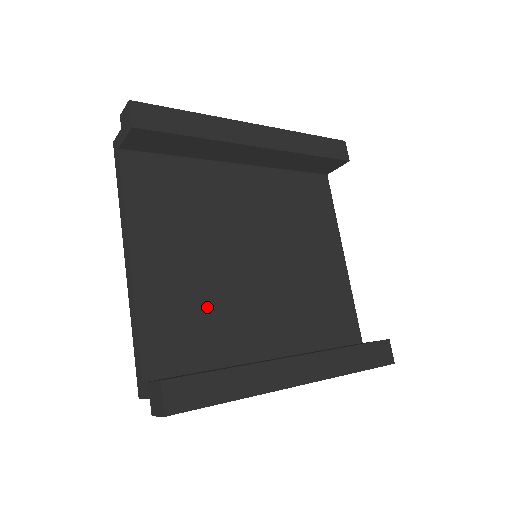
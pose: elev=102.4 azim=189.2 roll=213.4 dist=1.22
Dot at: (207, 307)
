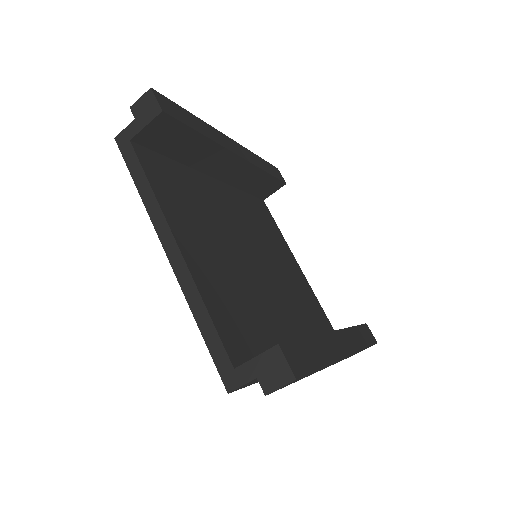
Dot at: (245, 298)
